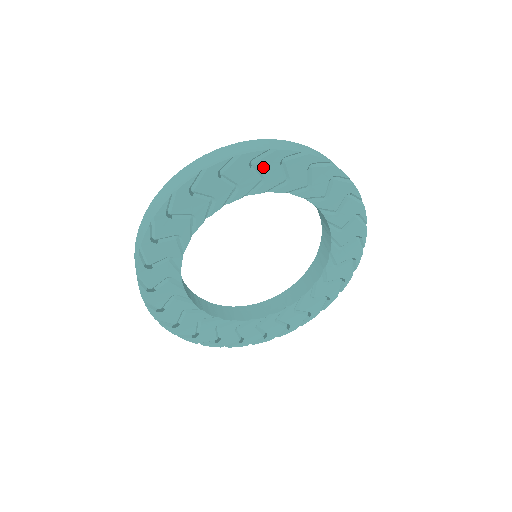
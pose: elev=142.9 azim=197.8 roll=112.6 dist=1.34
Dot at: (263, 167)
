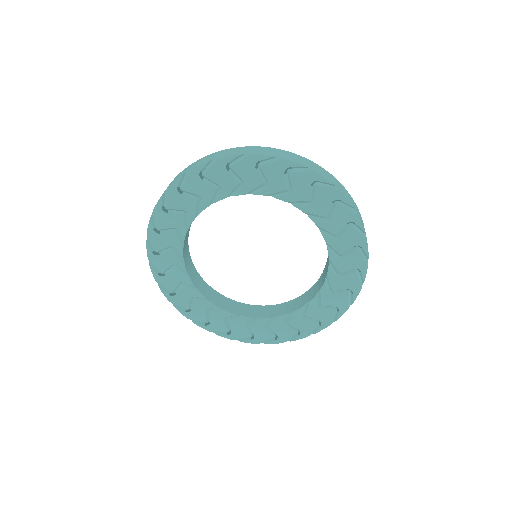
Dot at: (319, 193)
